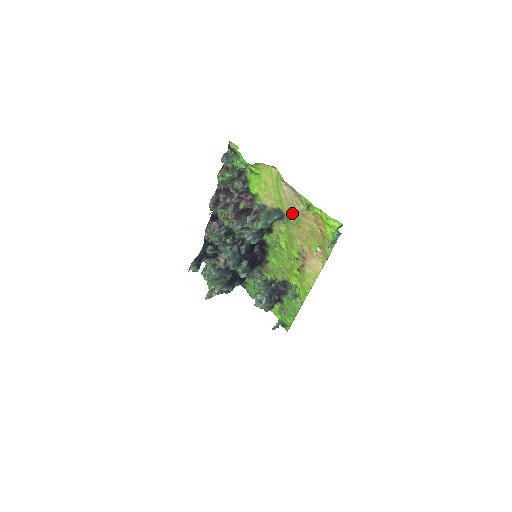
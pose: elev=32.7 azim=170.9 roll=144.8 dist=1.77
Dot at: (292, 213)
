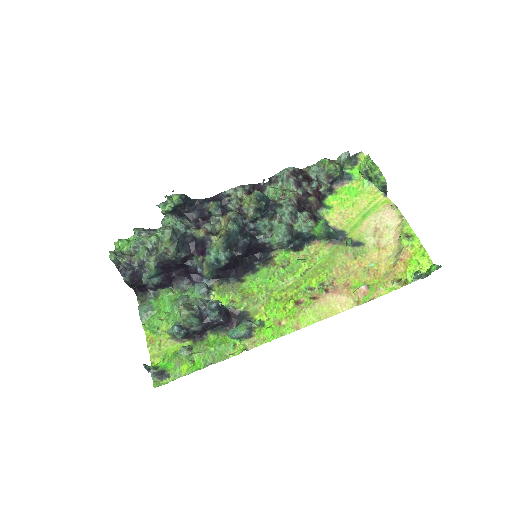
Dot at: (359, 242)
